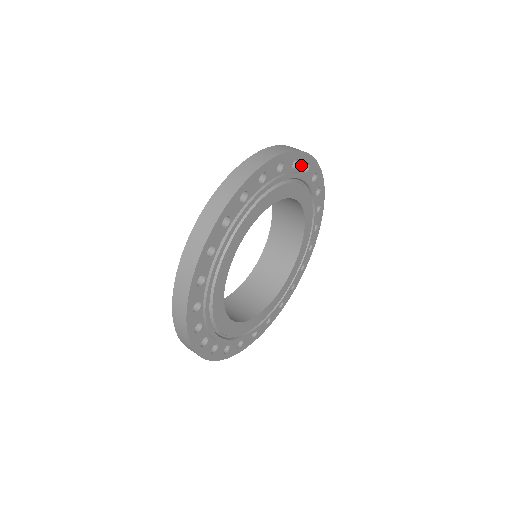
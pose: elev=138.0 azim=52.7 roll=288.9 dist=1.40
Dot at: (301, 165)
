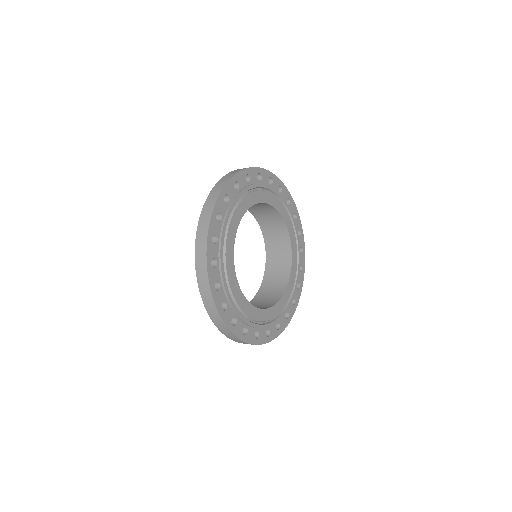
Dot at: (253, 177)
